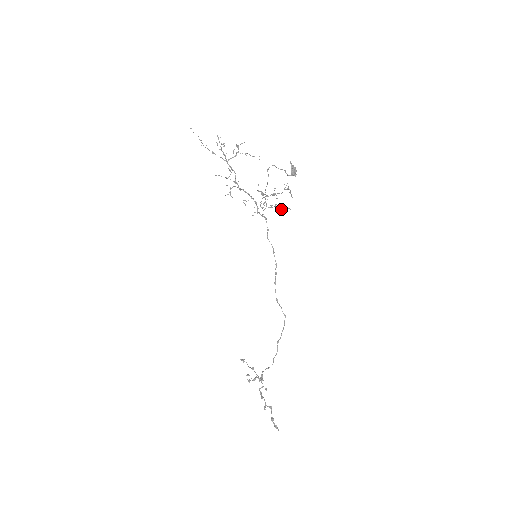
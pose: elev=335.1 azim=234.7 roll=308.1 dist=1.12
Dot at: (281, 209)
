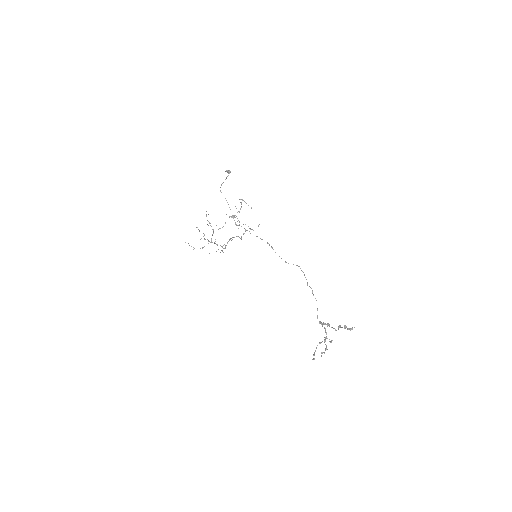
Dot at: occluded
